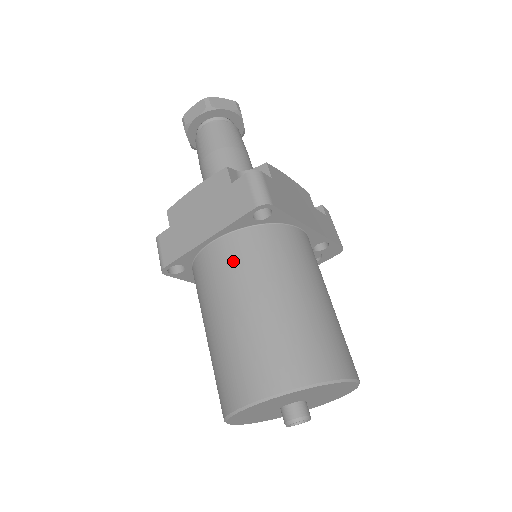
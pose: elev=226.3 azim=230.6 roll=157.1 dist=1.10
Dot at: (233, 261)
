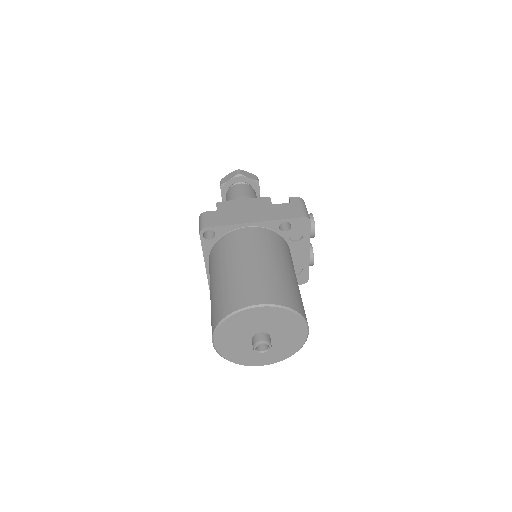
Dot at: (210, 269)
